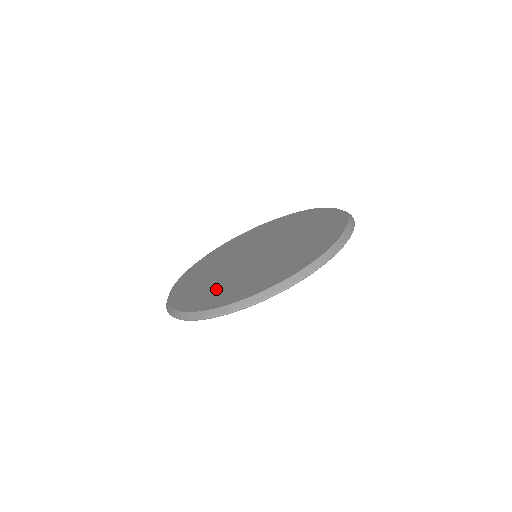
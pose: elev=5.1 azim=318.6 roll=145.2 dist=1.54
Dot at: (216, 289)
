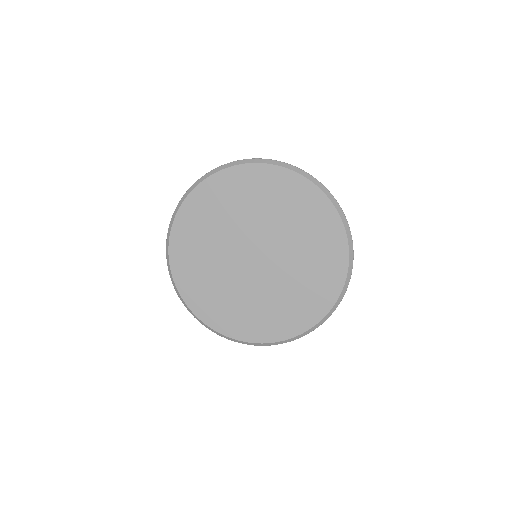
Dot at: (251, 313)
